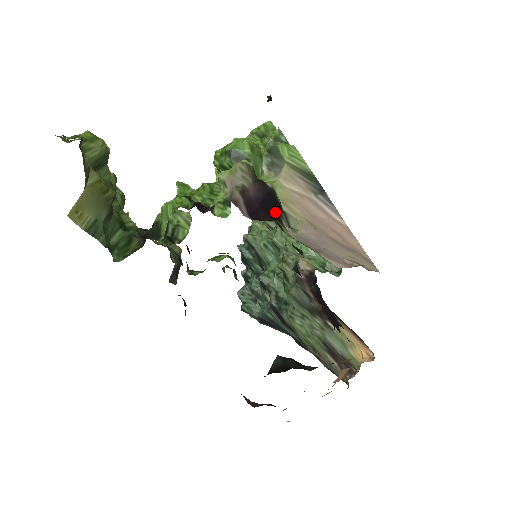
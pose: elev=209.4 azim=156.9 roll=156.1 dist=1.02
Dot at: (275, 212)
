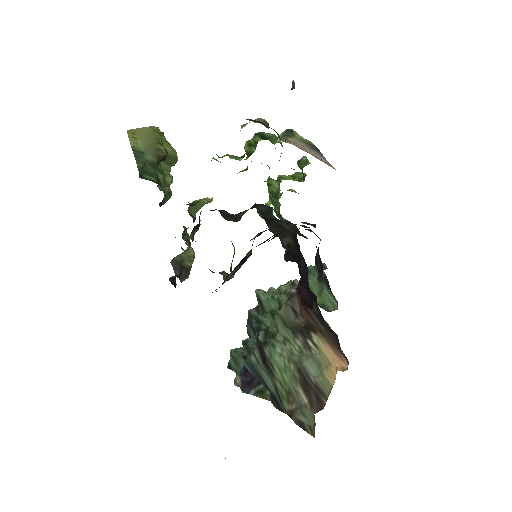
Dot at: occluded
